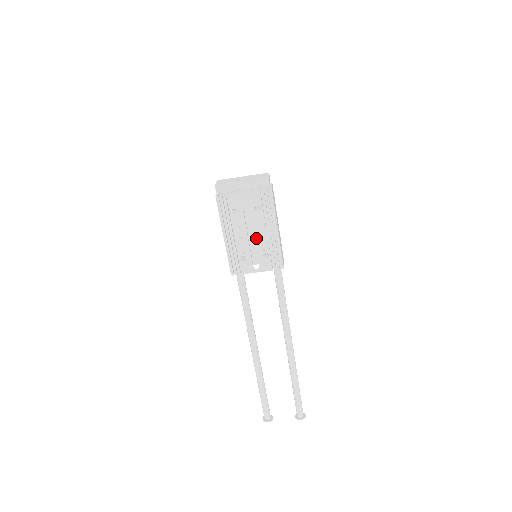
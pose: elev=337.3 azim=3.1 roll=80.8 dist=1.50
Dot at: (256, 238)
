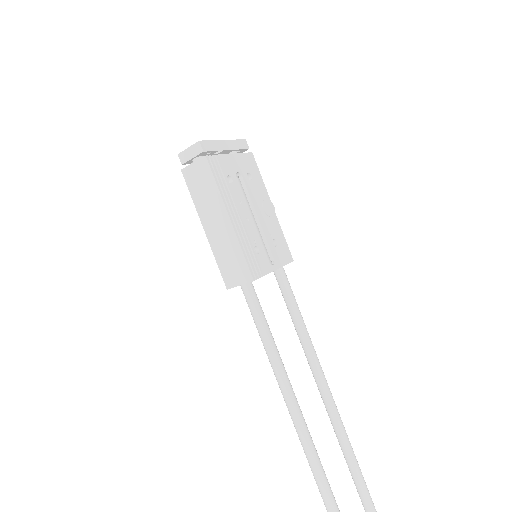
Dot at: (259, 218)
